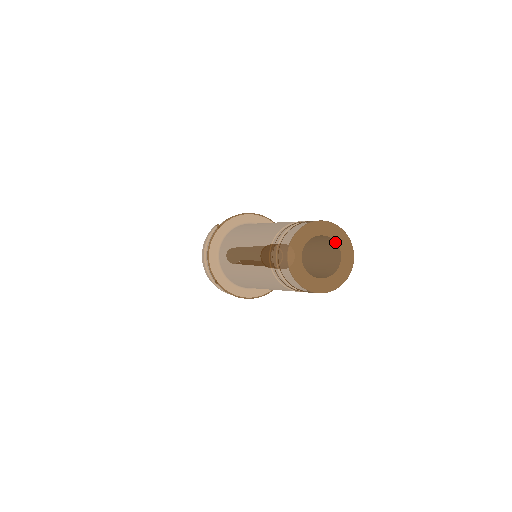
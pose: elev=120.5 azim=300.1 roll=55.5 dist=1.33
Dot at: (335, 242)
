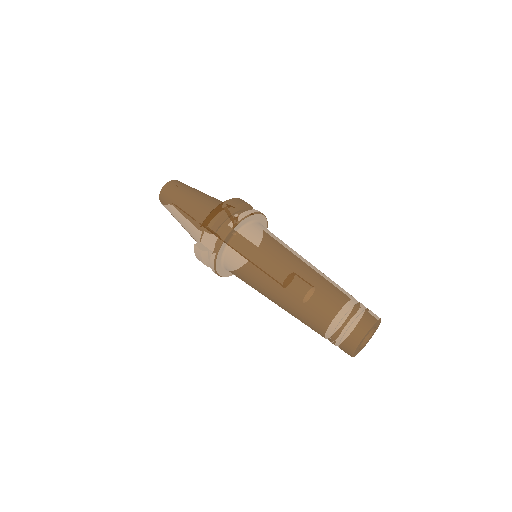
Dot at: (371, 329)
